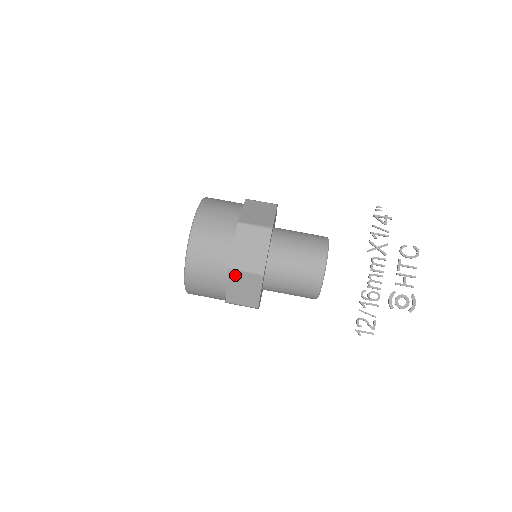
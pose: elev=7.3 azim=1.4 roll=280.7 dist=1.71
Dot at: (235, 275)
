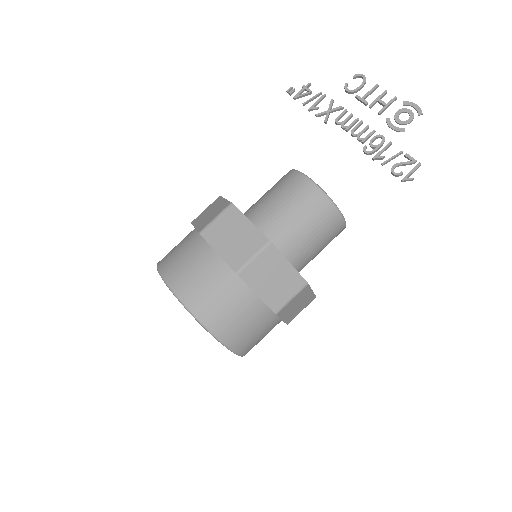
Dot at: (249, 274)
